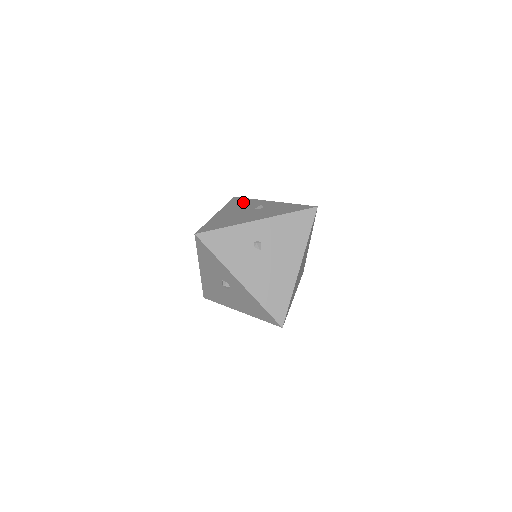
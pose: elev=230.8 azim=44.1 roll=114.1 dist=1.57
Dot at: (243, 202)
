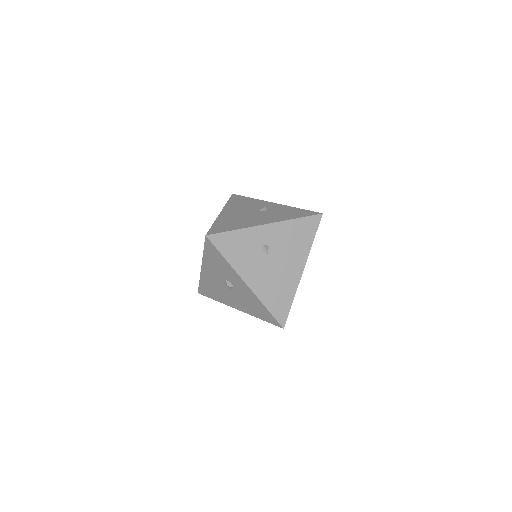
Dot at: (244, 201)
